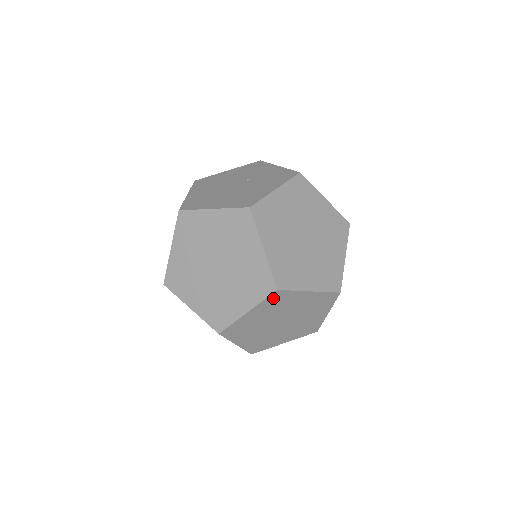
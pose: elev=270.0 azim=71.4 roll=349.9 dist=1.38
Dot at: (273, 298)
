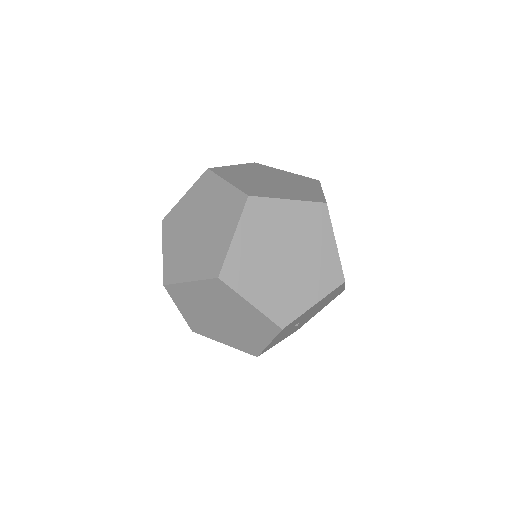
Dot at: (251, 211)
